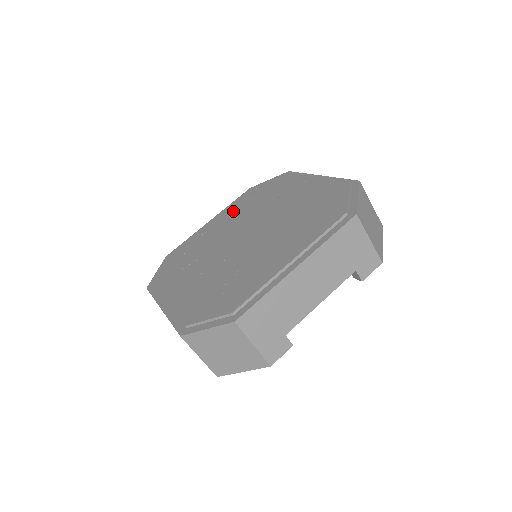
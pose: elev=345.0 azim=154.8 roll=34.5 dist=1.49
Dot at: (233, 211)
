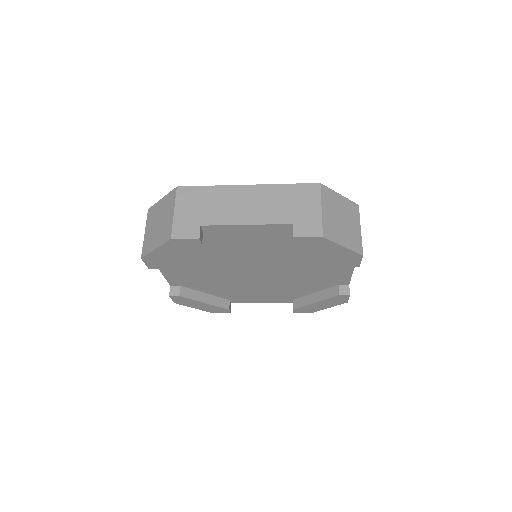
Dot at: occluded
